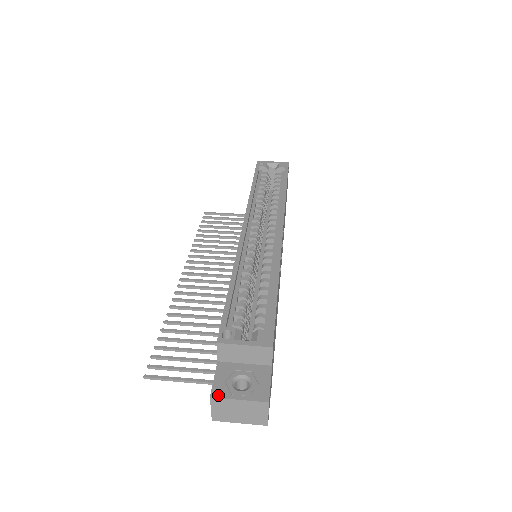
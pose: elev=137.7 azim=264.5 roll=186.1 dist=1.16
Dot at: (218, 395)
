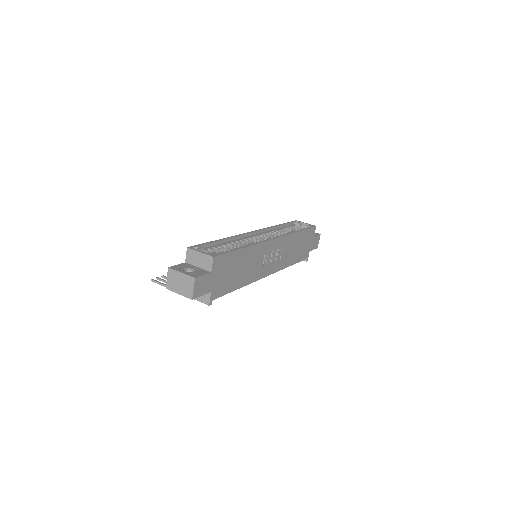
Dot at: (173, 268)
